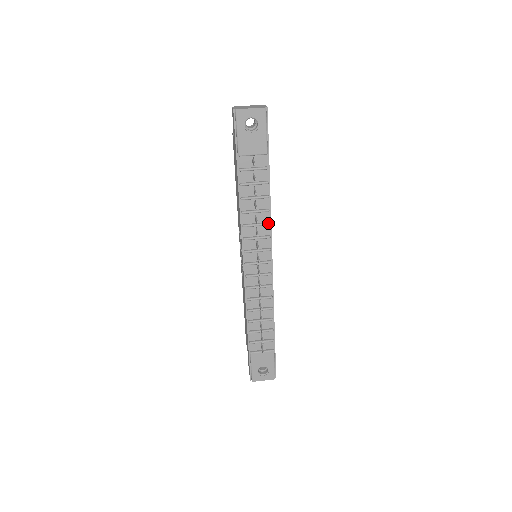
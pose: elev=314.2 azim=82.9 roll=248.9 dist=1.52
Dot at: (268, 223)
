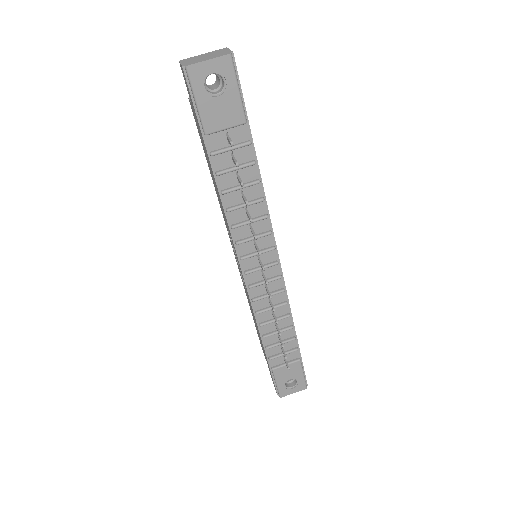
Dot at: (265, 216)
